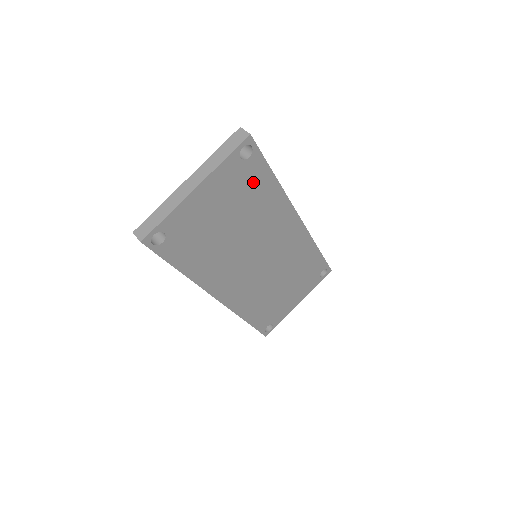
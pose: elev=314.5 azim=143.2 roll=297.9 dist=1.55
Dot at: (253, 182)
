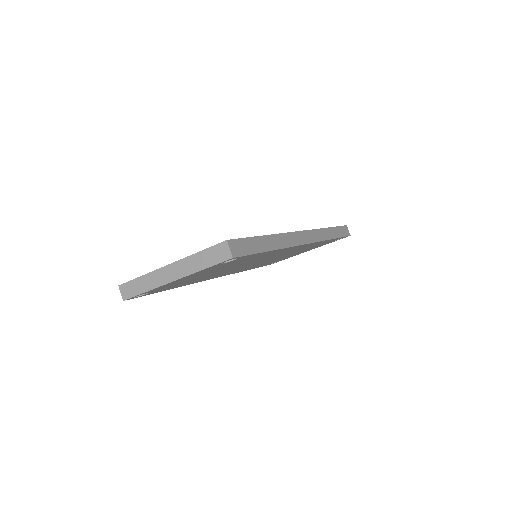
Dot at: (242, 260)
